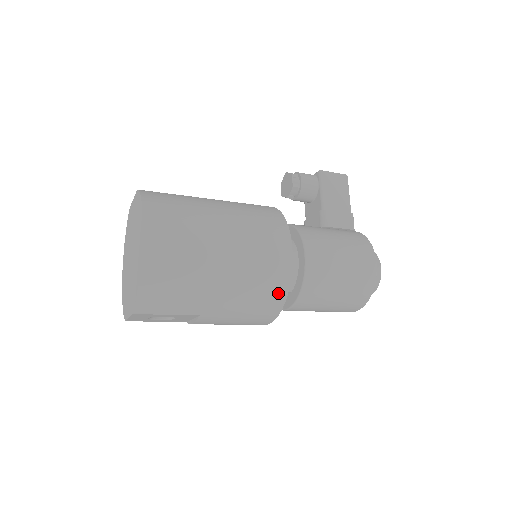
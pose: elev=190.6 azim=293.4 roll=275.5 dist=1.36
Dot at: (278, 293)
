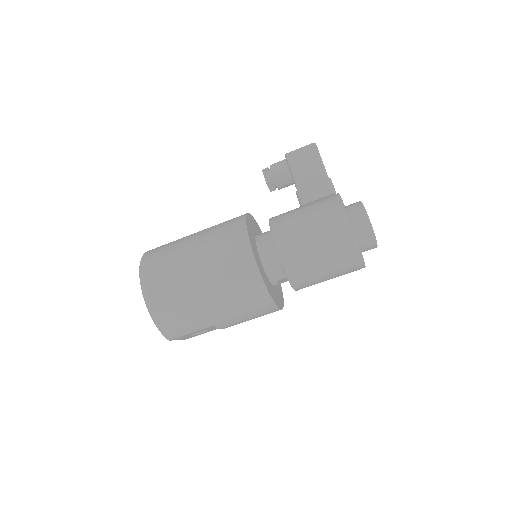
Dot at: (258, 290)
